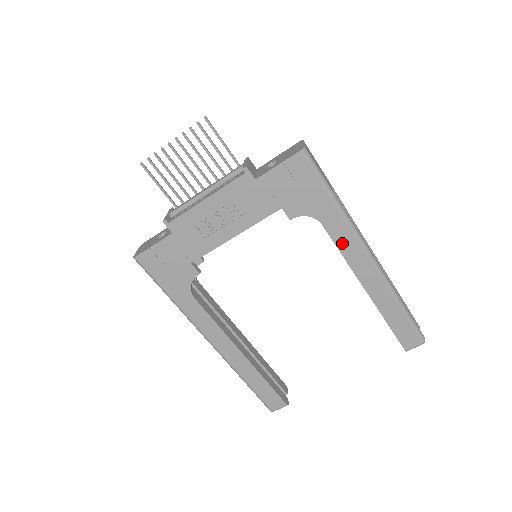
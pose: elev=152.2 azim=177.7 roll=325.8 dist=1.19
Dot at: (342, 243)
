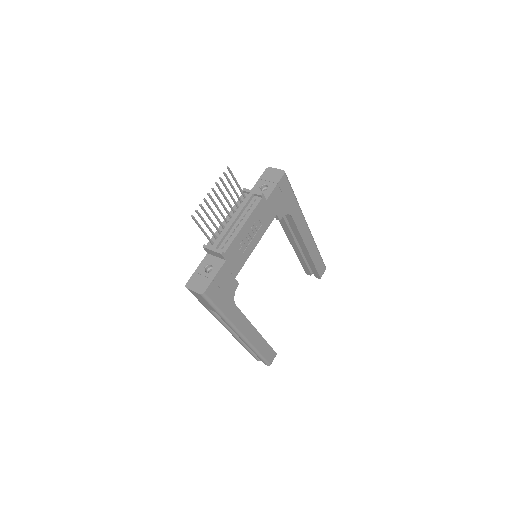
Dot at: (299, 225)
